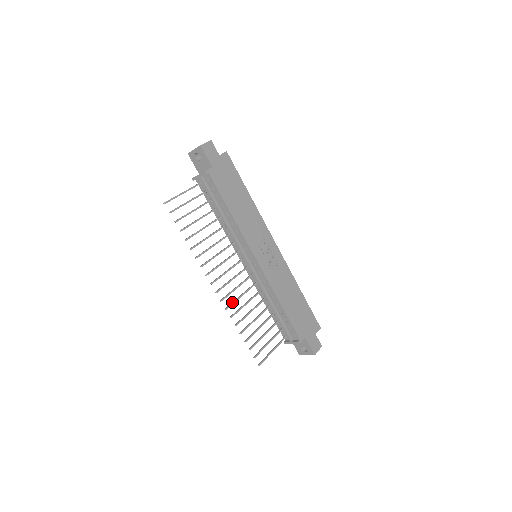
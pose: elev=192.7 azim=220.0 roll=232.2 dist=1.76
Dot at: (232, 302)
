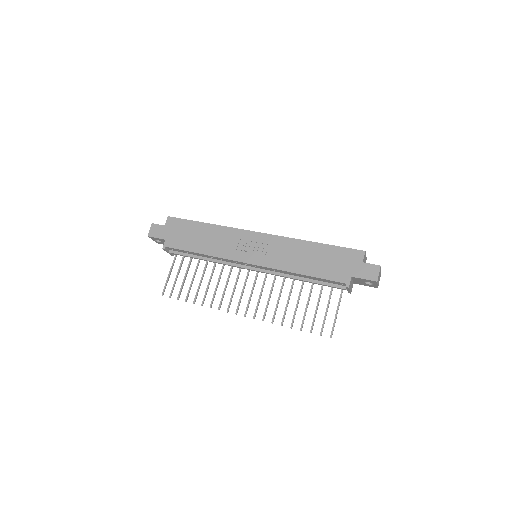
Dot at: (265, 310)
